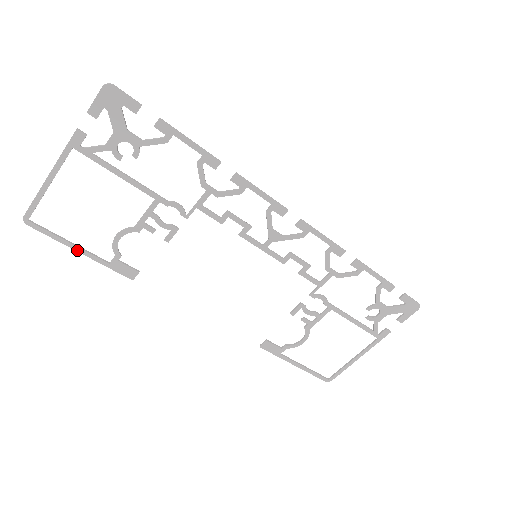
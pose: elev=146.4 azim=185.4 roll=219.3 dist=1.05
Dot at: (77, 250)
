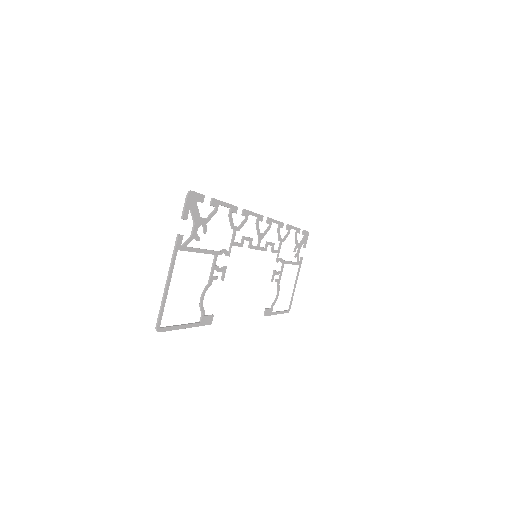
Dot at: (185, 328)
